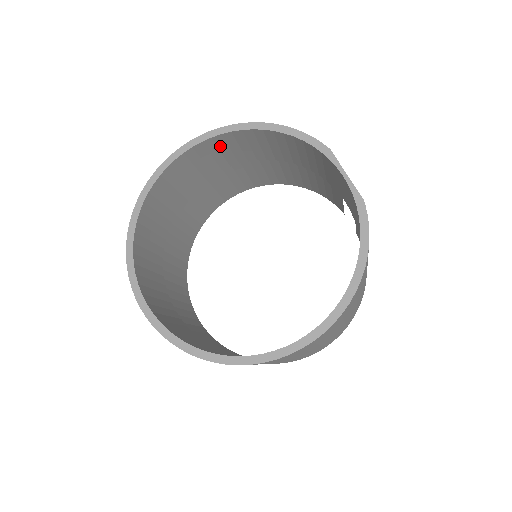
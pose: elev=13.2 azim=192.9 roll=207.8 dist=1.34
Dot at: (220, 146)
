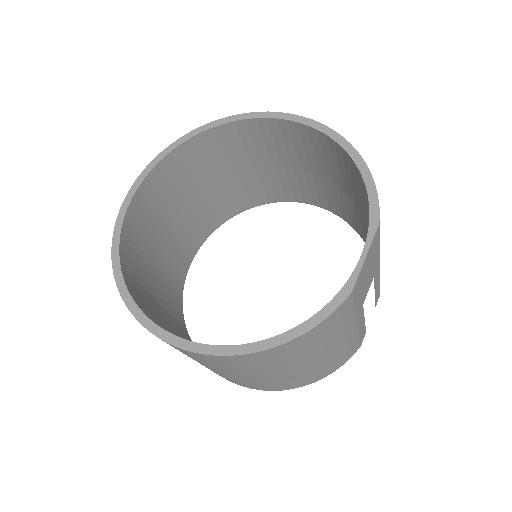
Dot at: (314, 142)
